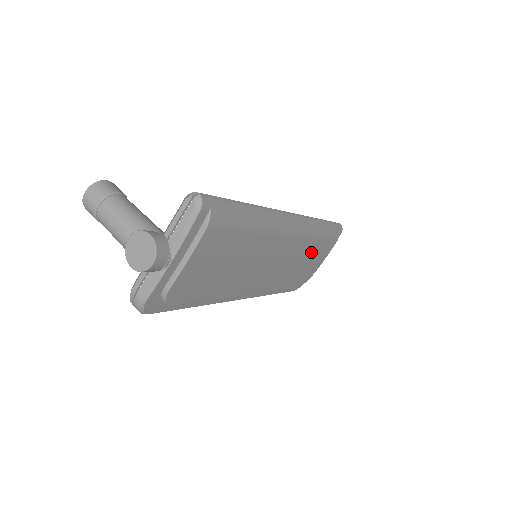
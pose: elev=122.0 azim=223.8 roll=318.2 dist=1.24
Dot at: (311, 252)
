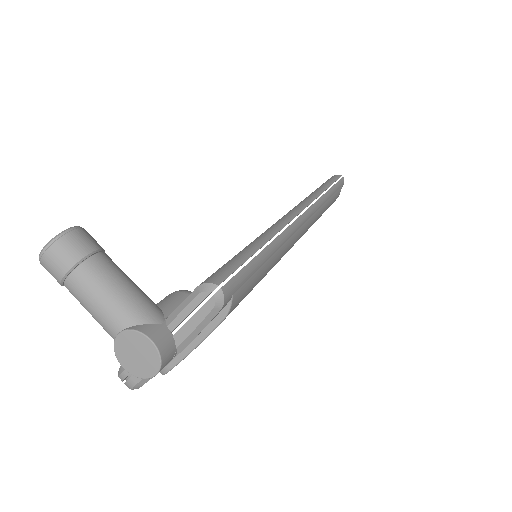
Dot at: occluded
